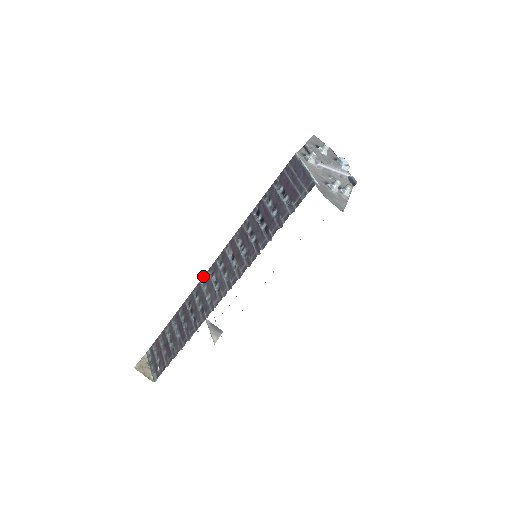
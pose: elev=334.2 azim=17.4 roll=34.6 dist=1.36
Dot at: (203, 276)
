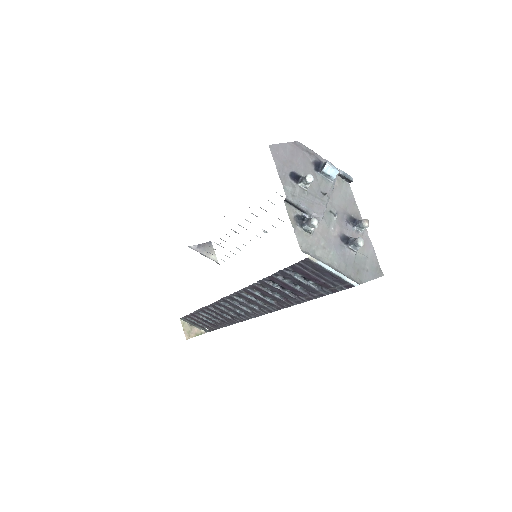
Dot at: (219, 300)
